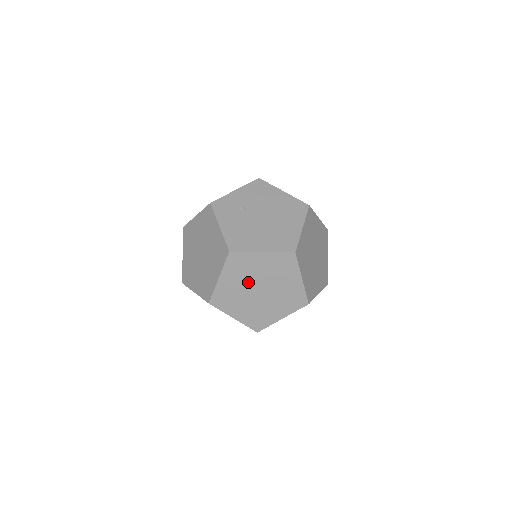
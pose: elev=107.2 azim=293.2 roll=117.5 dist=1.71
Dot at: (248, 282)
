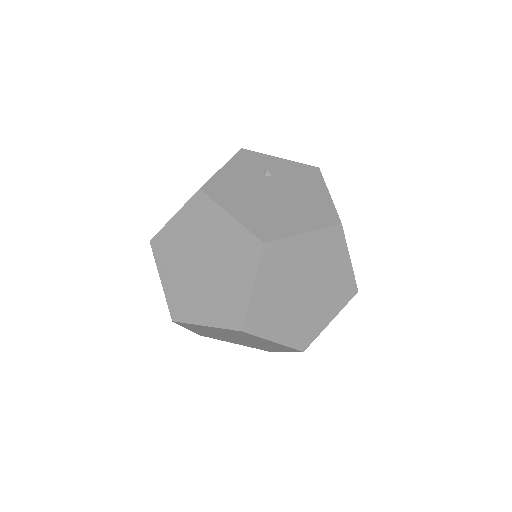
Dot at: (197, 244)
